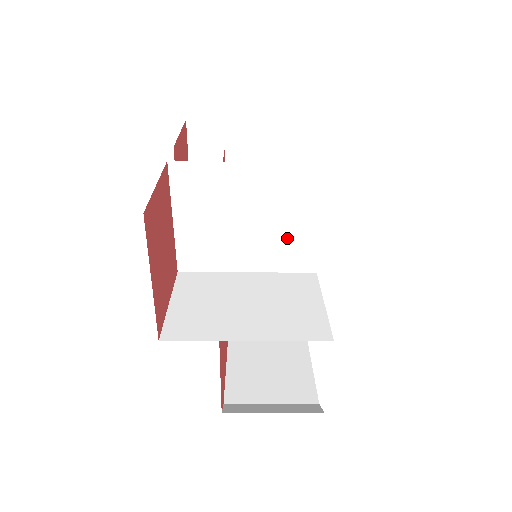
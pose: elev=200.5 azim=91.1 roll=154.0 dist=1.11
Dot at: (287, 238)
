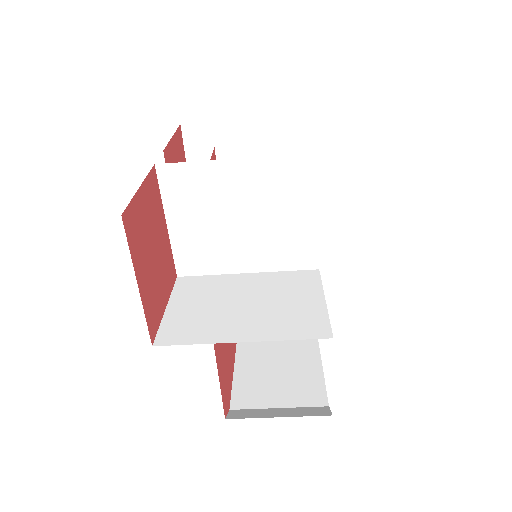
Dot at: (284, 235)
